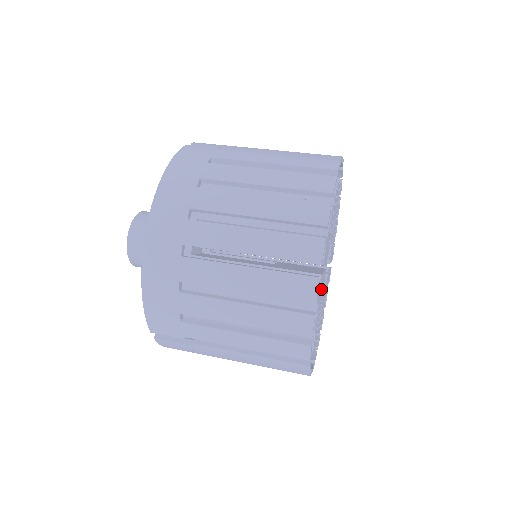
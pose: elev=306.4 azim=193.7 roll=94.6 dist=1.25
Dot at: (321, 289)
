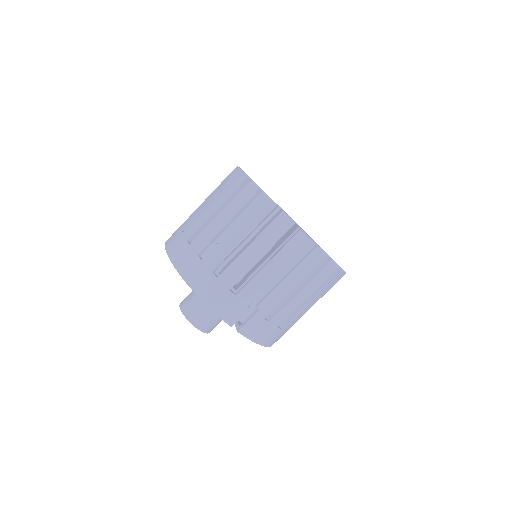
Dot at: occluded
